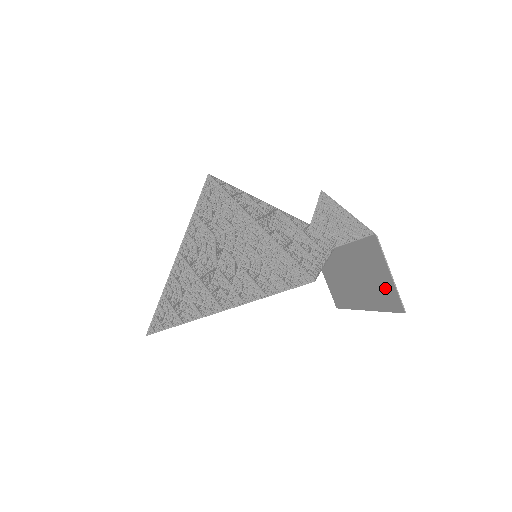
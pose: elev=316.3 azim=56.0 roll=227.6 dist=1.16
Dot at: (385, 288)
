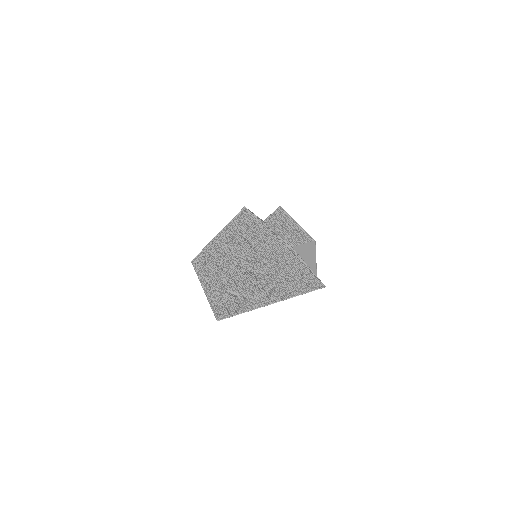
Dot at: occluded
